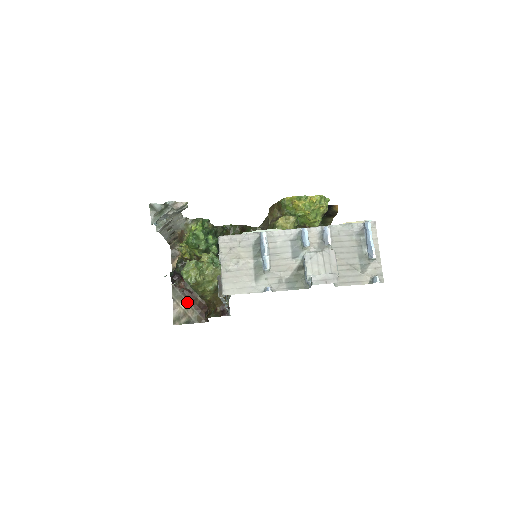
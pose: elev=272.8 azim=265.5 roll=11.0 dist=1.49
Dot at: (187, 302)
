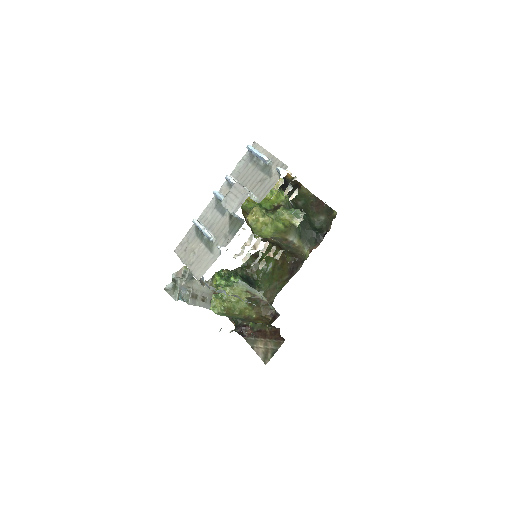
Dot at: (262, 340)
